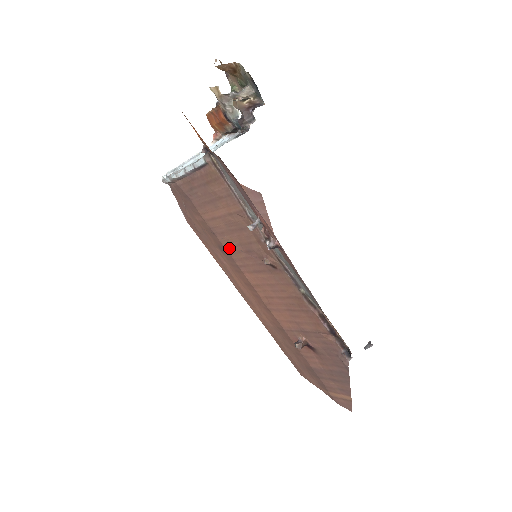
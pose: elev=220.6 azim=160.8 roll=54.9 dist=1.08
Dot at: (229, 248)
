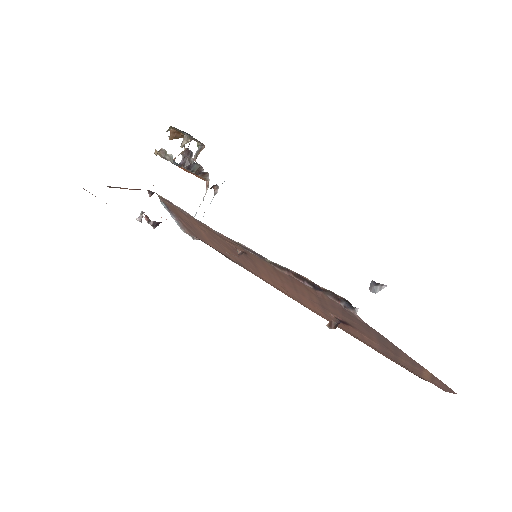
Dot at: (238, 261)
